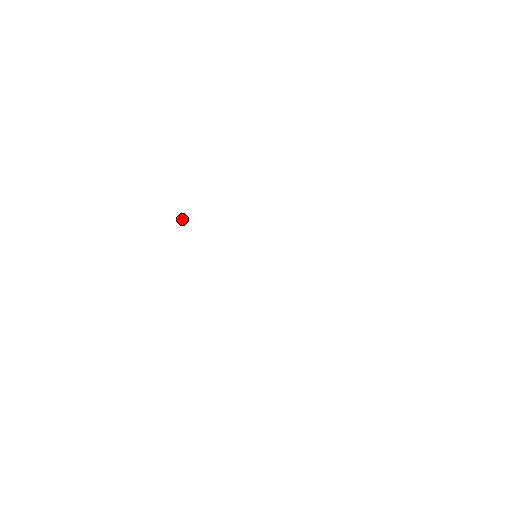
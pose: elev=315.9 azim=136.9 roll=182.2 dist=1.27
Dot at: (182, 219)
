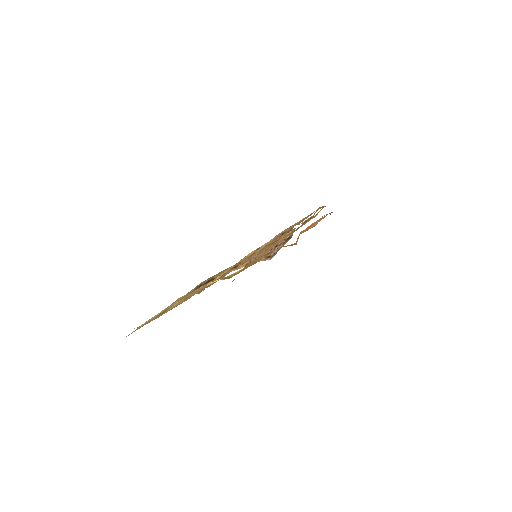
Dot at: occluded
